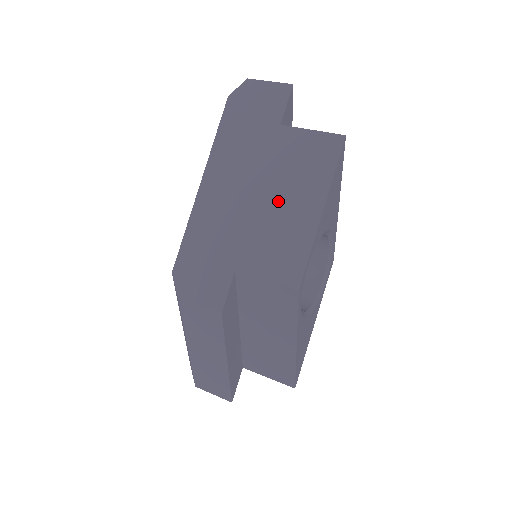
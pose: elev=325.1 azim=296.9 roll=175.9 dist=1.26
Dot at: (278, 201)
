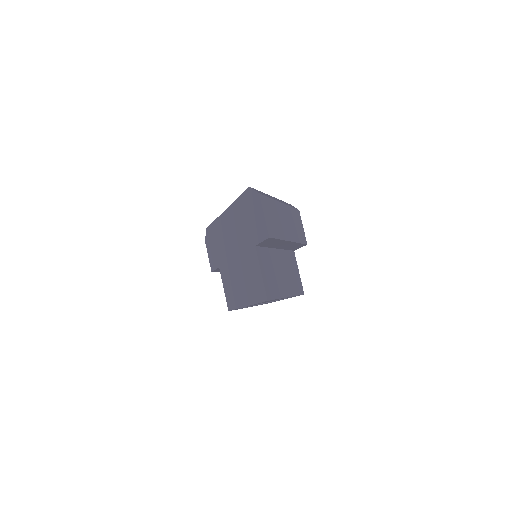
Dot at: (239, 273)
